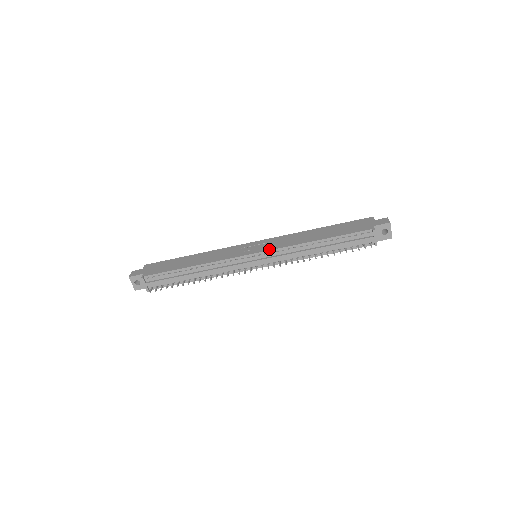
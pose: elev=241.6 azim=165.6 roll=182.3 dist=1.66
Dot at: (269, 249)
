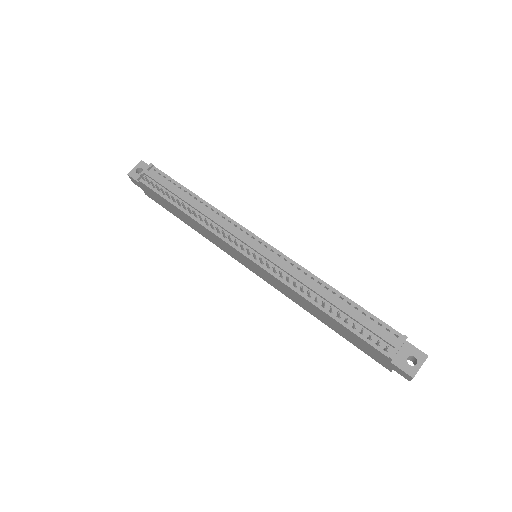
Dot at: (280, 252)
